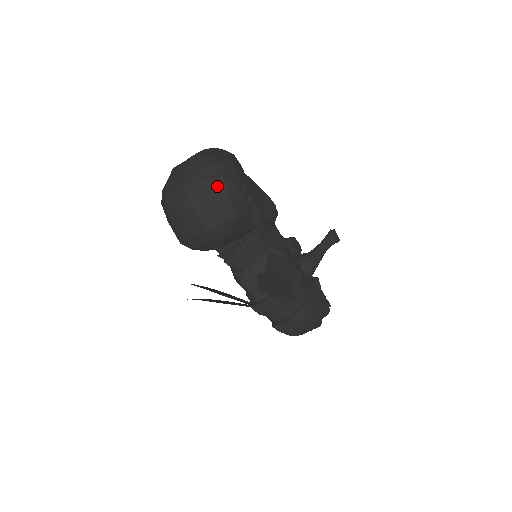
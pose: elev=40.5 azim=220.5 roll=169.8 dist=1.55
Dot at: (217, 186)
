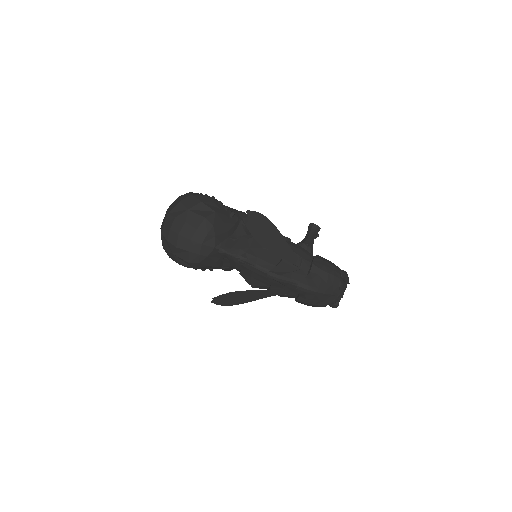
Dot at: (190, 200)
